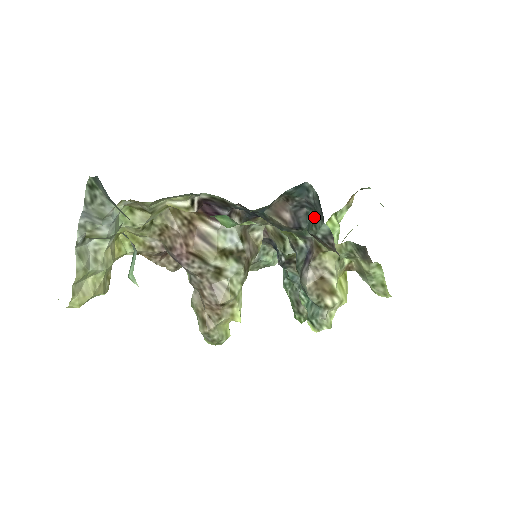
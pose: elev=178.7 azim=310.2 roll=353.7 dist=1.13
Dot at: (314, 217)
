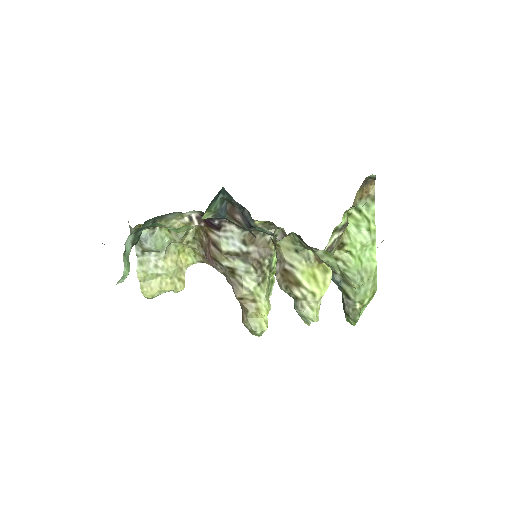
Dot at: occluded
